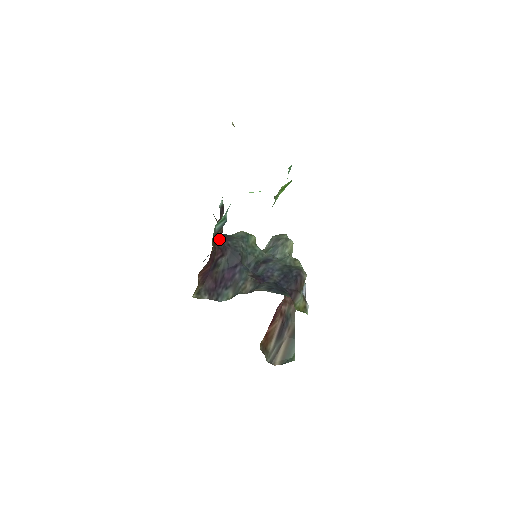
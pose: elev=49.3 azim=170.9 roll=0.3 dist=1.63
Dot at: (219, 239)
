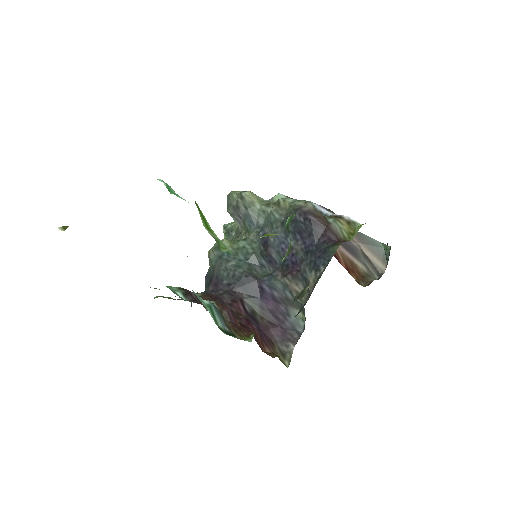
Dot at: (228, 313)
